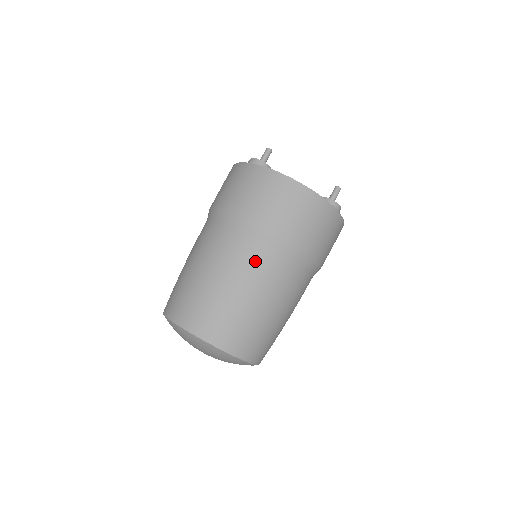
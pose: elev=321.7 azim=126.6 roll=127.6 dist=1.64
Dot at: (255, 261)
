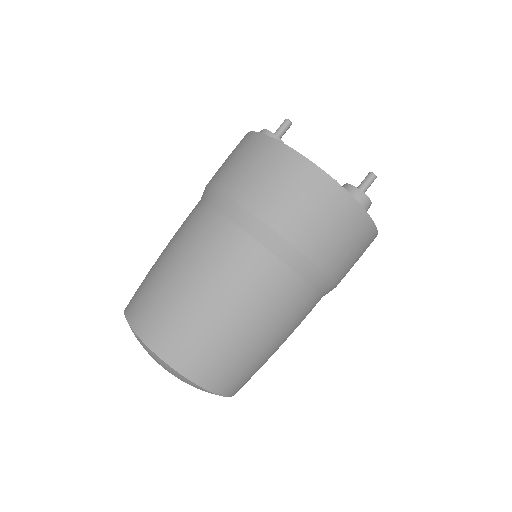
Dot at: (223, 250)
